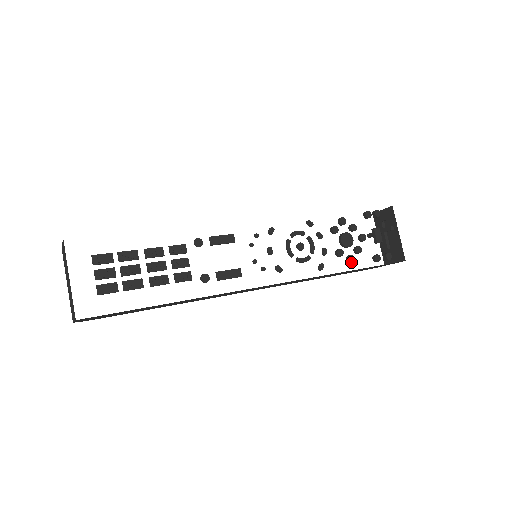
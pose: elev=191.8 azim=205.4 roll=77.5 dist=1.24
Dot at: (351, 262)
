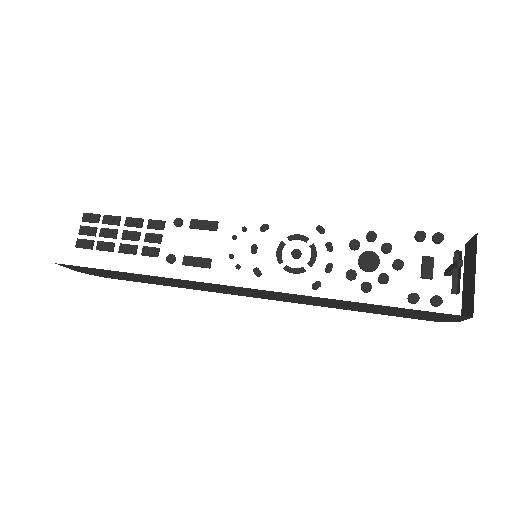
Dot at: (365, 291)
